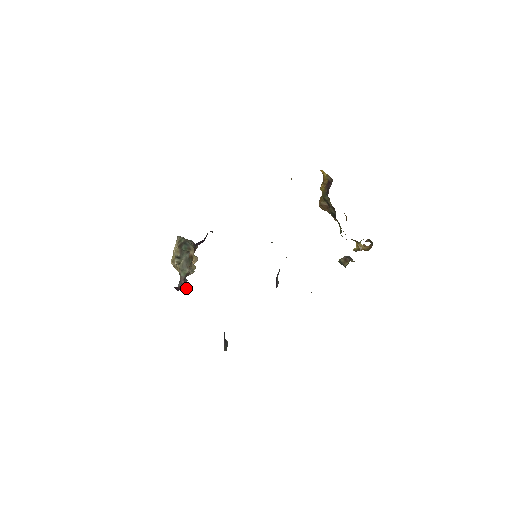
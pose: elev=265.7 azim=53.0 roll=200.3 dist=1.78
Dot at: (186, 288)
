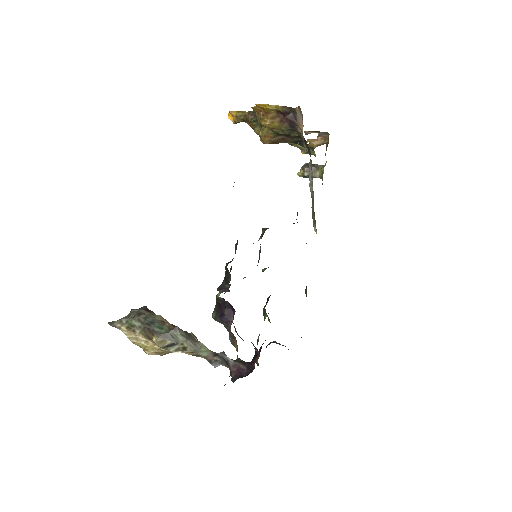
Dot at: (237, 361)
